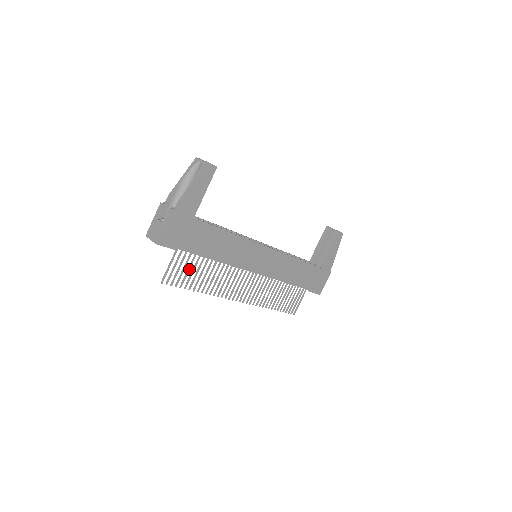
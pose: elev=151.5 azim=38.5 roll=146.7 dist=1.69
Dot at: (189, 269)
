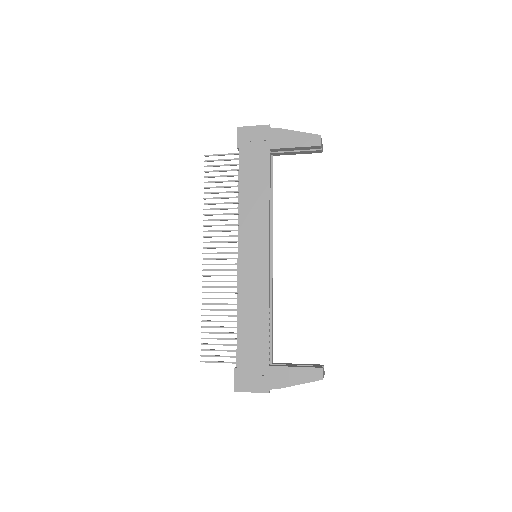
Dot at: (224, 176)
